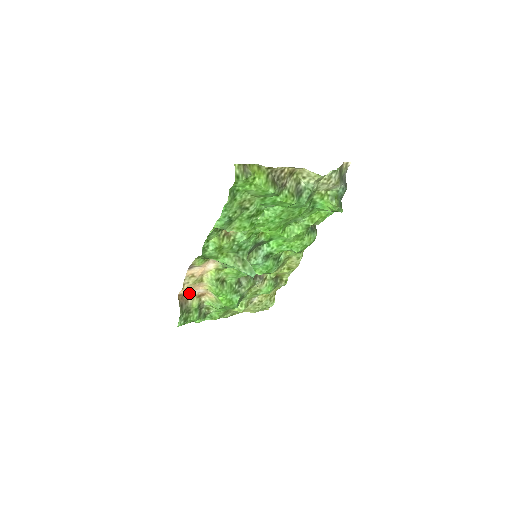
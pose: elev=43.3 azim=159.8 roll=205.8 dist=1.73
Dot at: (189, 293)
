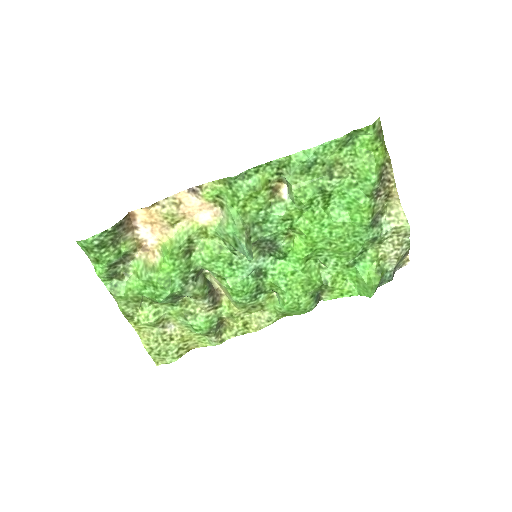
Dot at: (140, 226)
